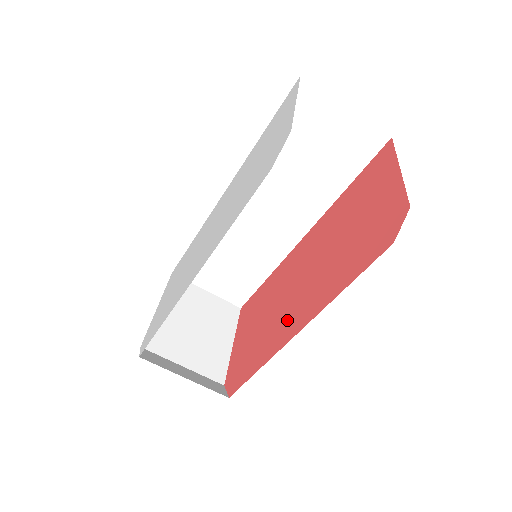
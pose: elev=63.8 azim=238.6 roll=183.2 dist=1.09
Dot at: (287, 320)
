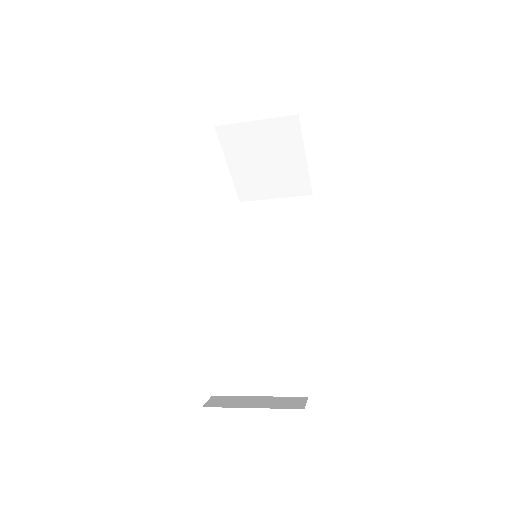
Dot at: occluded
